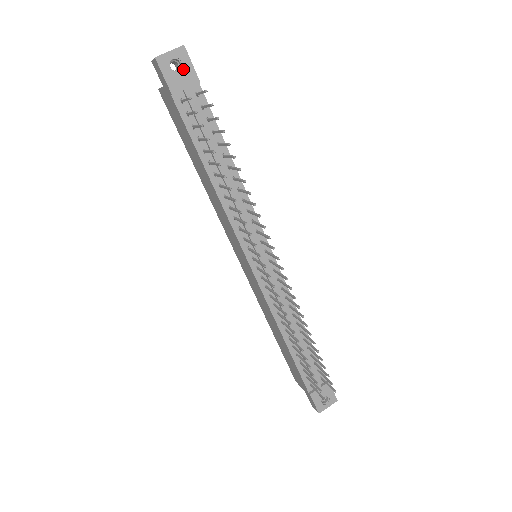
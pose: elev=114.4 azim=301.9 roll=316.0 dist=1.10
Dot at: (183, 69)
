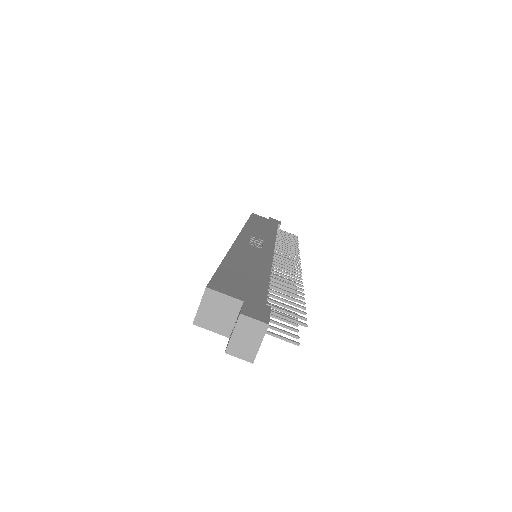
Dot at: occluded
